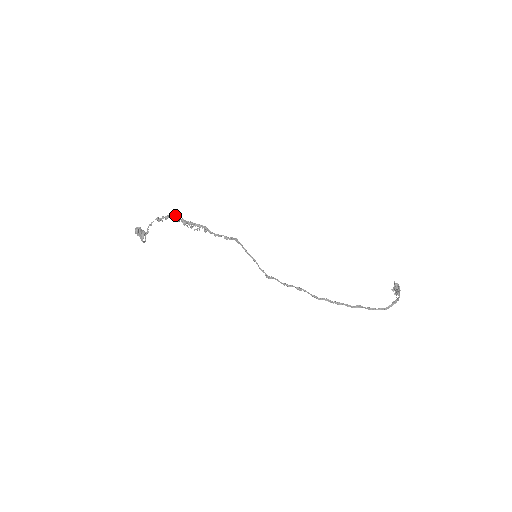
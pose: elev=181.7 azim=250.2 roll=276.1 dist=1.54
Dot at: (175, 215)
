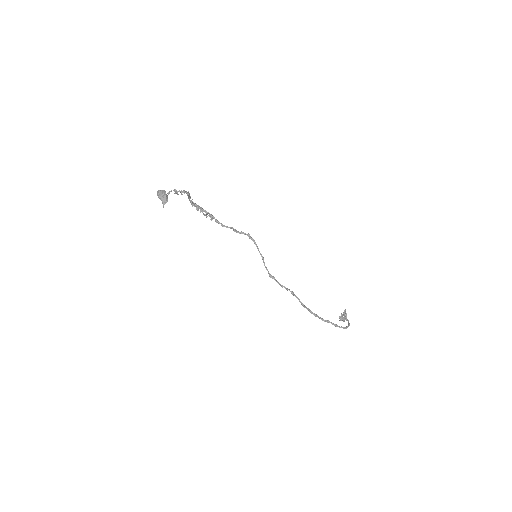
Dot at: occluded
